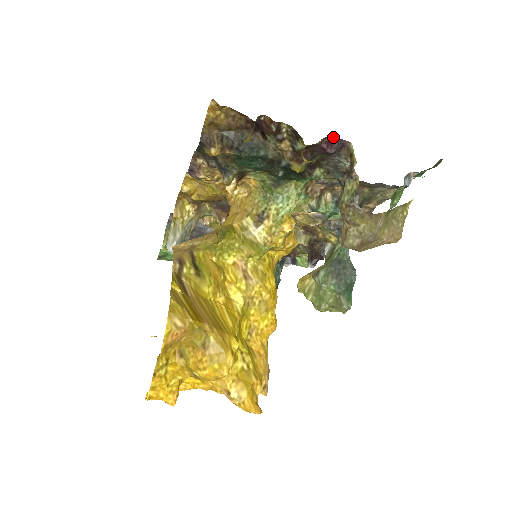
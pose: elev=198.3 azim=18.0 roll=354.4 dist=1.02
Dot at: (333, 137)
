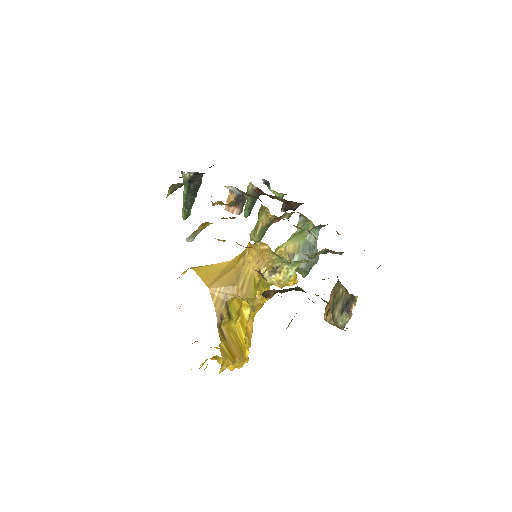
Dot at: occluded
